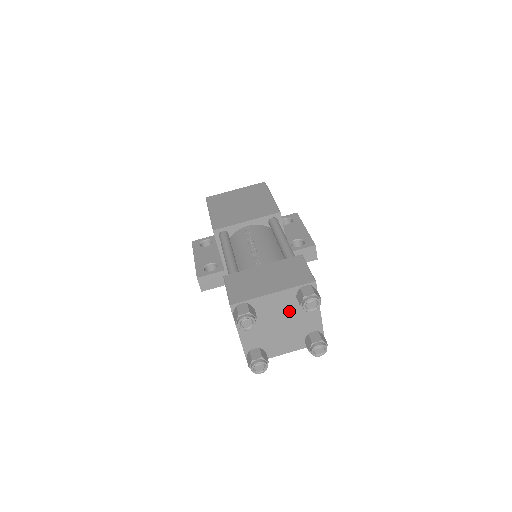
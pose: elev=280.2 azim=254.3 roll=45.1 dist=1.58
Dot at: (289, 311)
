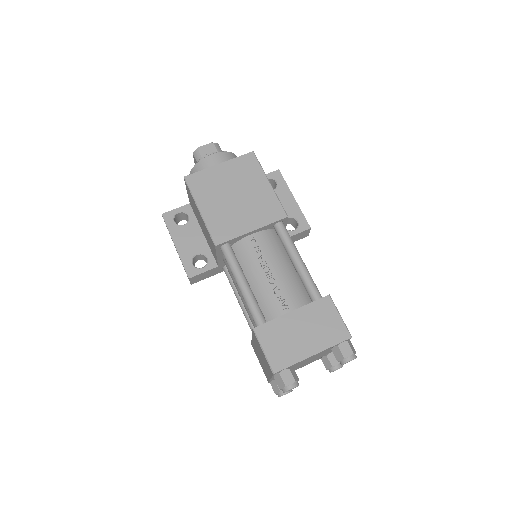
Dot at: (319, 355)
